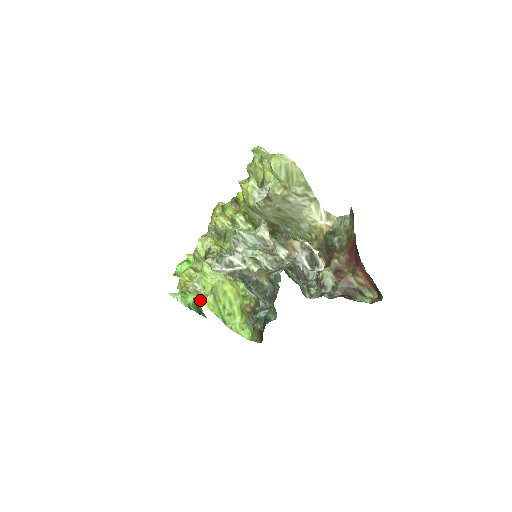
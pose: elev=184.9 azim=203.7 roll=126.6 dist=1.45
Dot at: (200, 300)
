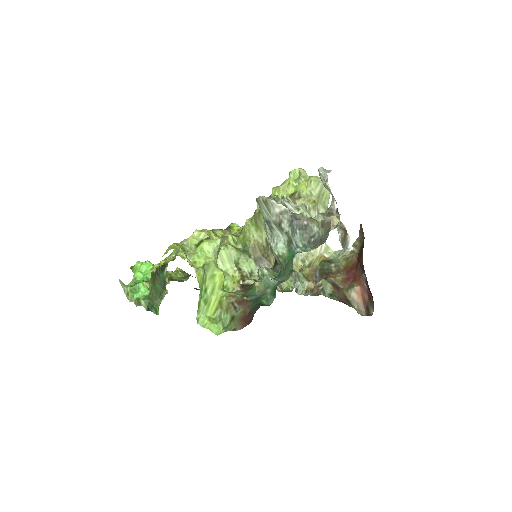
Dot at: (193, 265)
